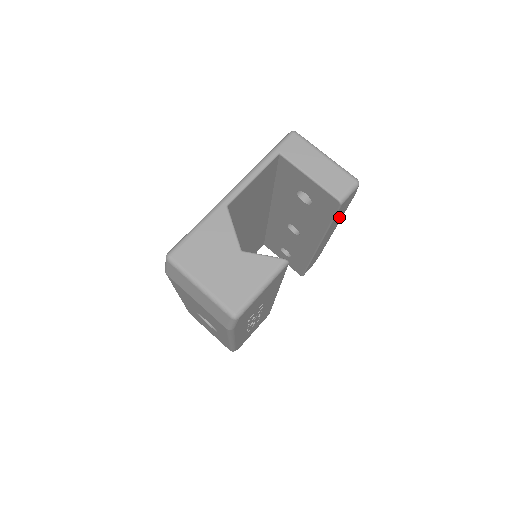
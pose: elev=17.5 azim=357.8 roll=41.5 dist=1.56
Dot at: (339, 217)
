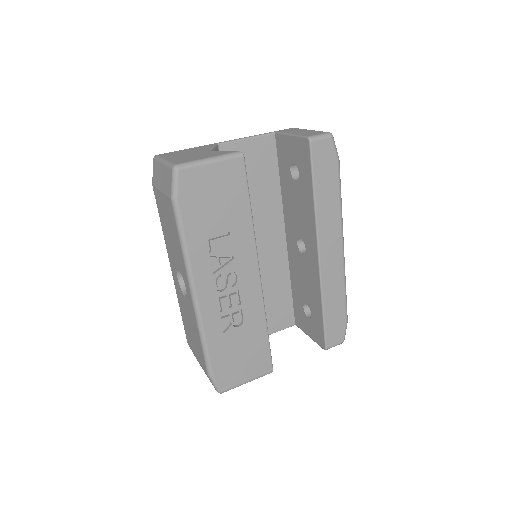
Dot at: (330, 198)
